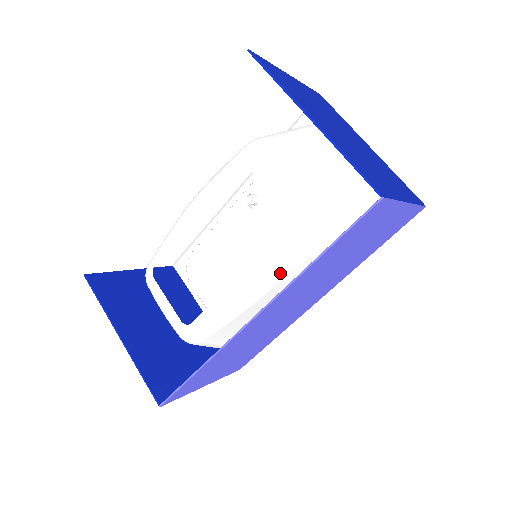
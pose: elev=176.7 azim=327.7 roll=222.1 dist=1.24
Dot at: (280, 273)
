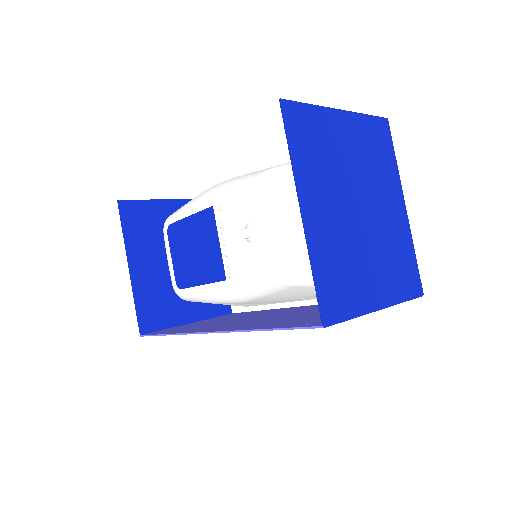
Dot at: (254, 298)
